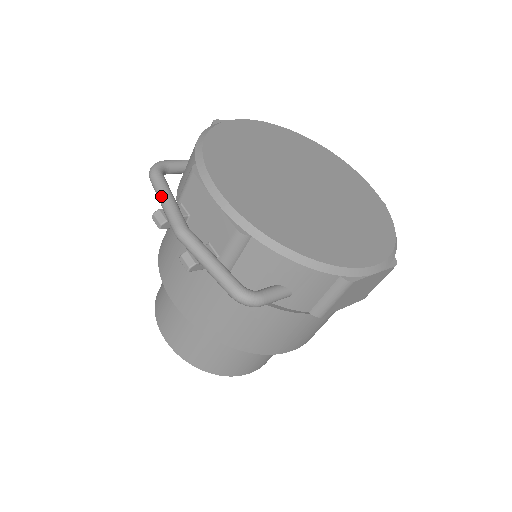
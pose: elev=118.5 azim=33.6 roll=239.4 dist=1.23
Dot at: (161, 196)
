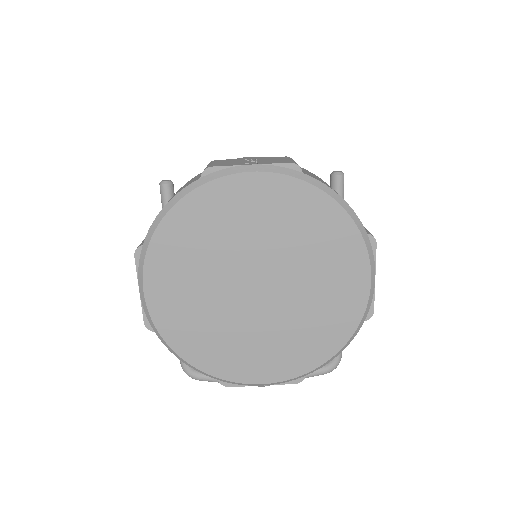
Dot at: occluded
